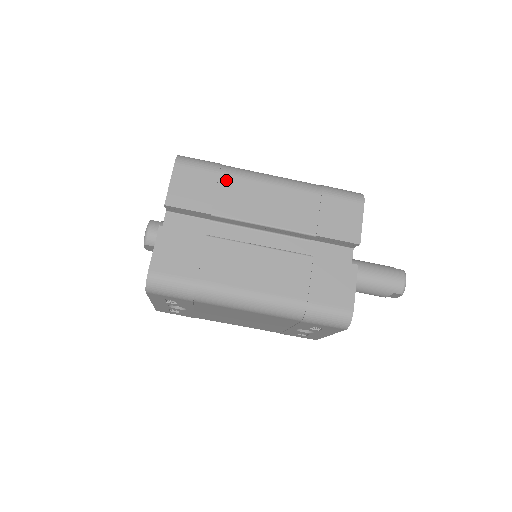
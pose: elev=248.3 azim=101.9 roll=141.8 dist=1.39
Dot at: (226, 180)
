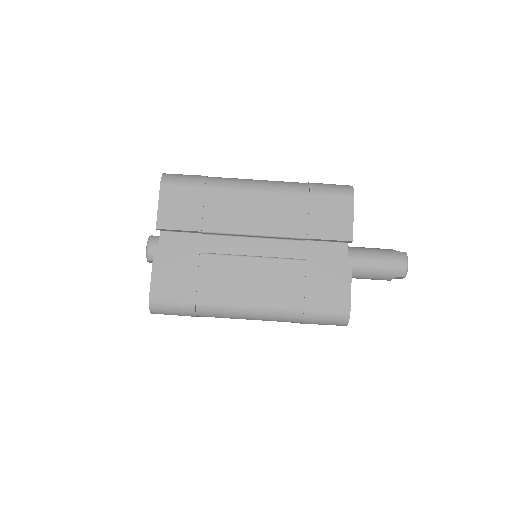
Dot at: (212, 194)
